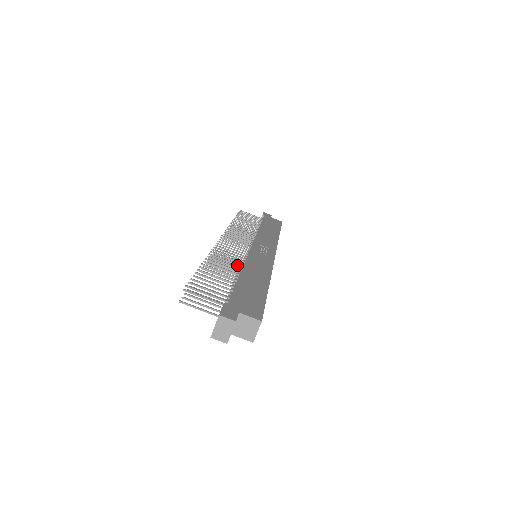
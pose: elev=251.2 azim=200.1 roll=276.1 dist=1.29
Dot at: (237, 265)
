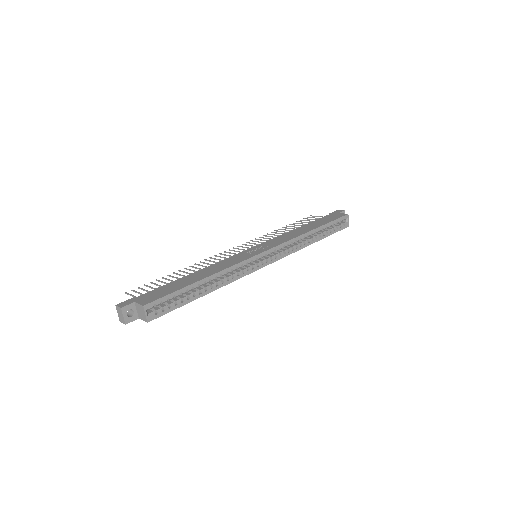
Dot at: occluded
